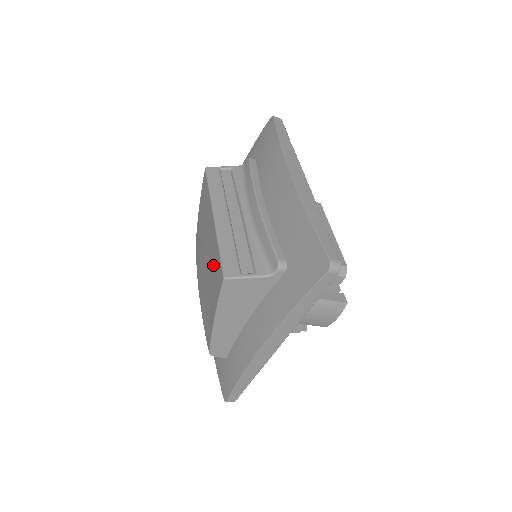
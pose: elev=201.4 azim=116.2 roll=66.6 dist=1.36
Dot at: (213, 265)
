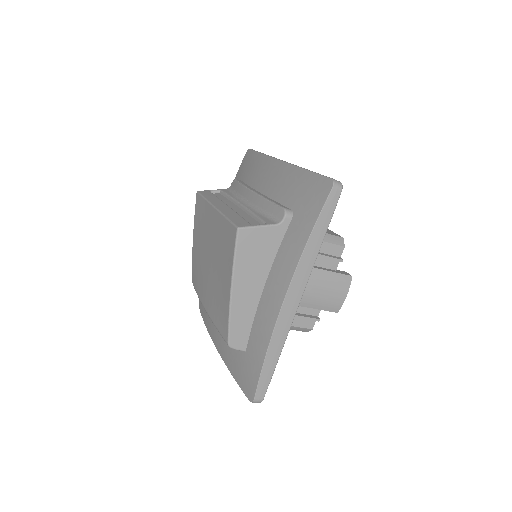
Dot at: (221, 244)
